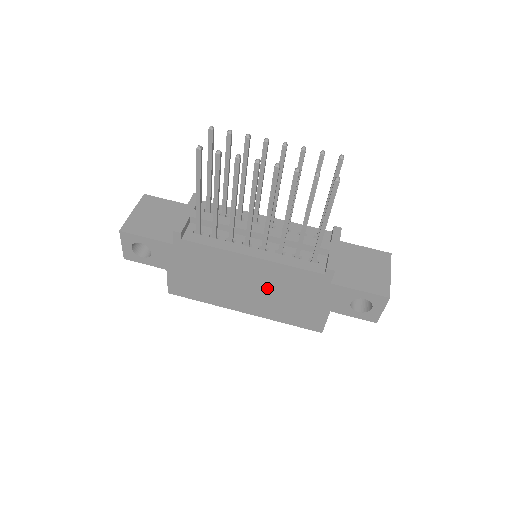
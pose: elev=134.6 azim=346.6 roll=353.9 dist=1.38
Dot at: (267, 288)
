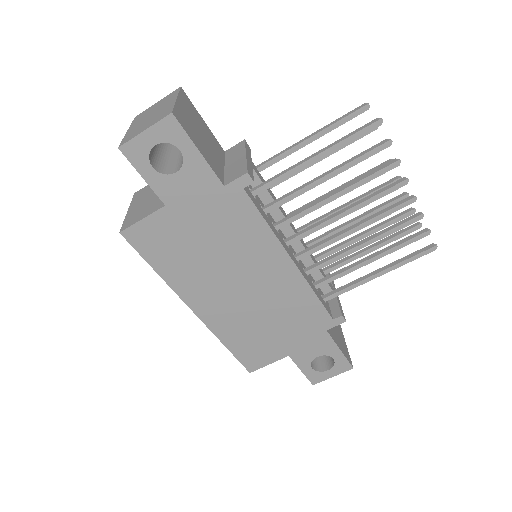
Dot at: (260, 301)
